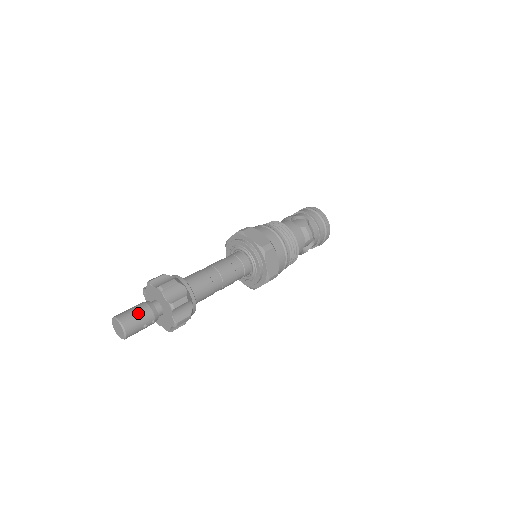
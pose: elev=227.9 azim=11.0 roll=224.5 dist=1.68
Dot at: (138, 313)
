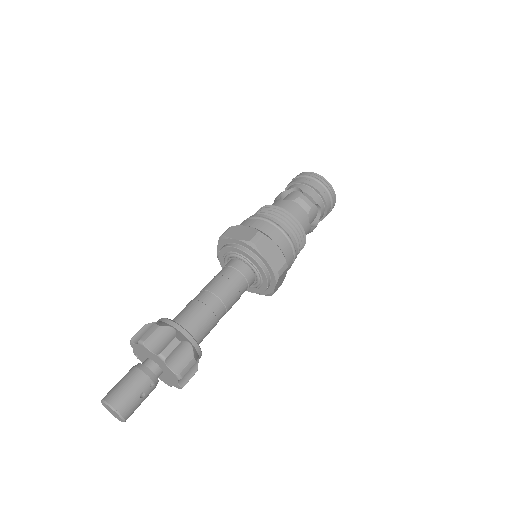
Dot at: (127, 383)
